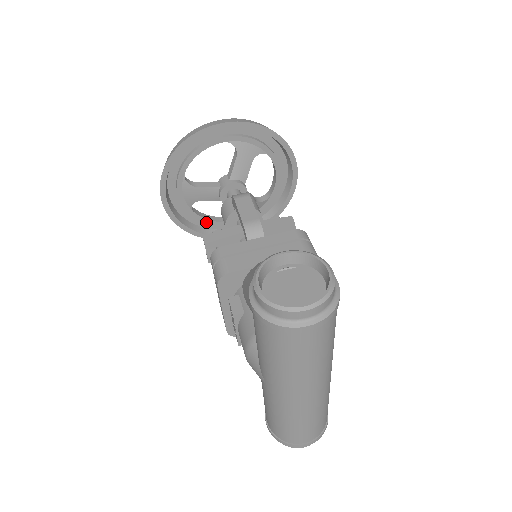
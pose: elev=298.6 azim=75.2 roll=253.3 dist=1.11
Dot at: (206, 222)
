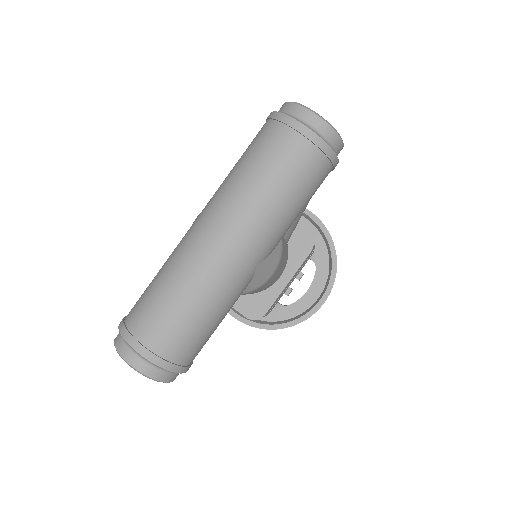
Dot at: occluded
